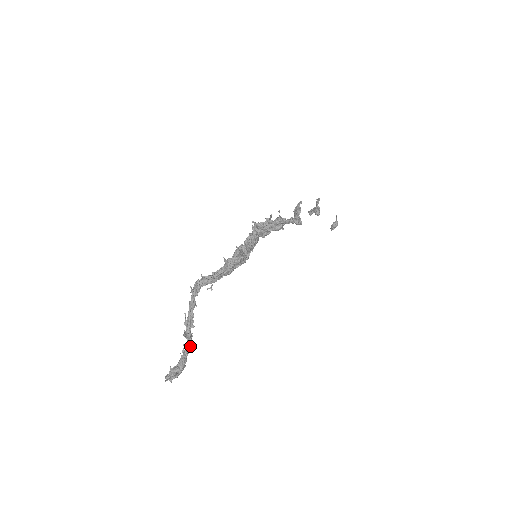
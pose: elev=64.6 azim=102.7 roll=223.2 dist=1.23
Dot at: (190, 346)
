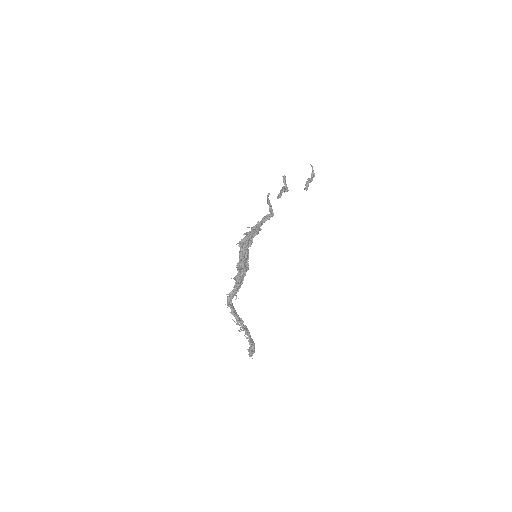
Dot at: (249, 333)
